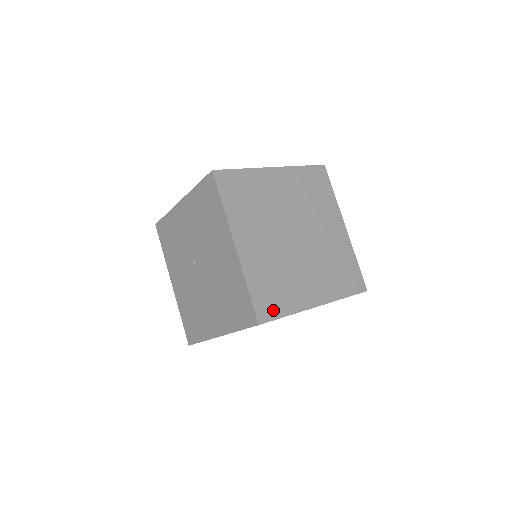
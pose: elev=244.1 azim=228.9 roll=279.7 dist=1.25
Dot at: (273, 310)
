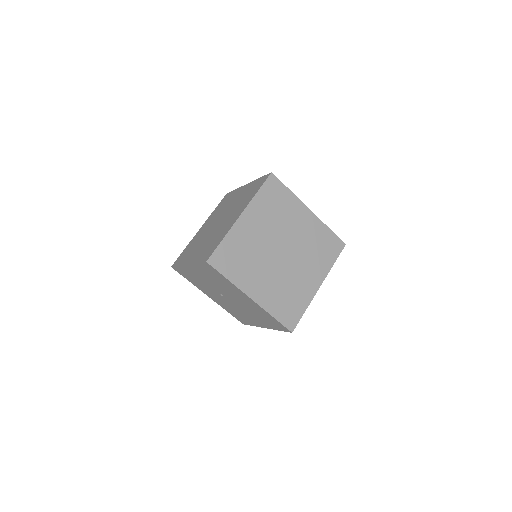
Dot at: (295, 316)
